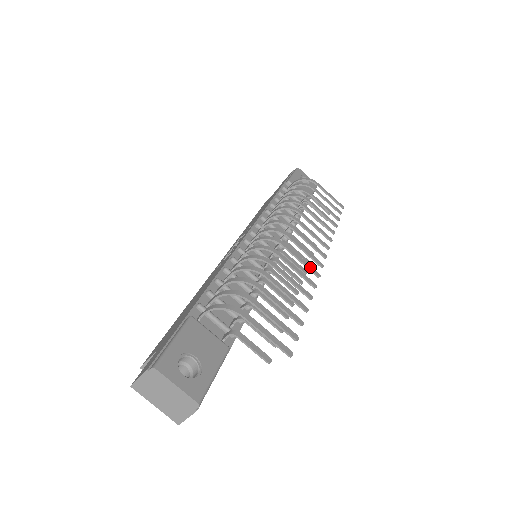
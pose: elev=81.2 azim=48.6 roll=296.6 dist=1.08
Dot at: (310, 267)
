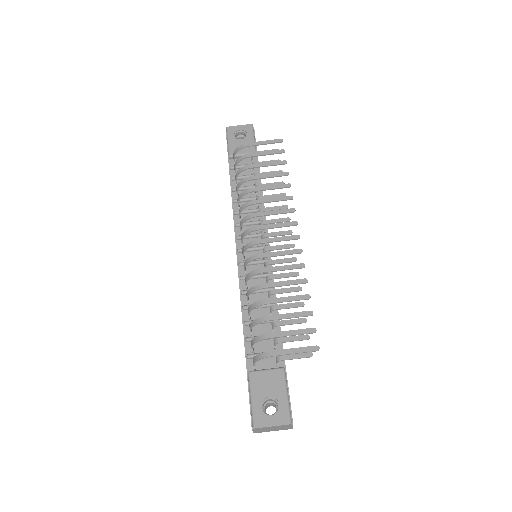
Dot at: (291, 252)
